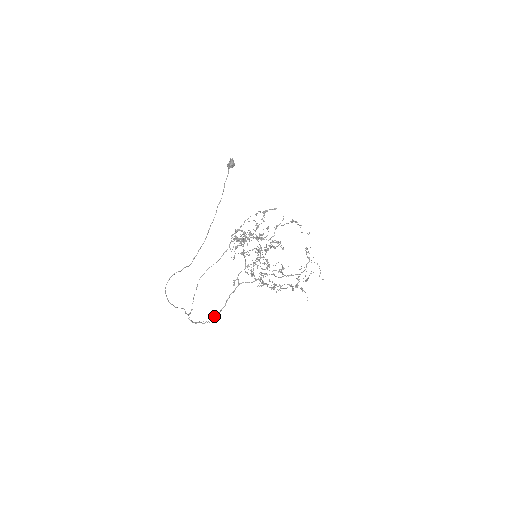
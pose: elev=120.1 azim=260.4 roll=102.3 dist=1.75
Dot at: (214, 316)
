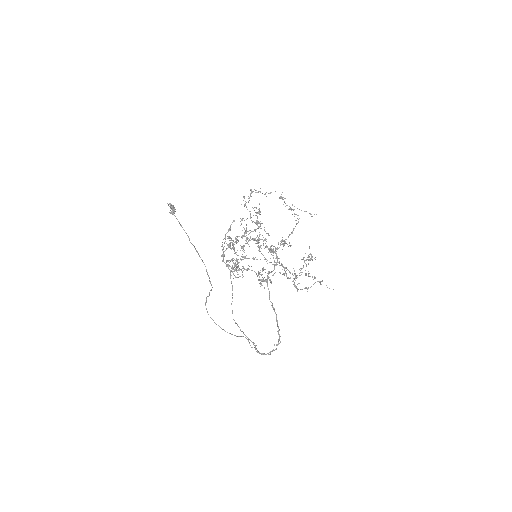
Dot at: (277, 331)
